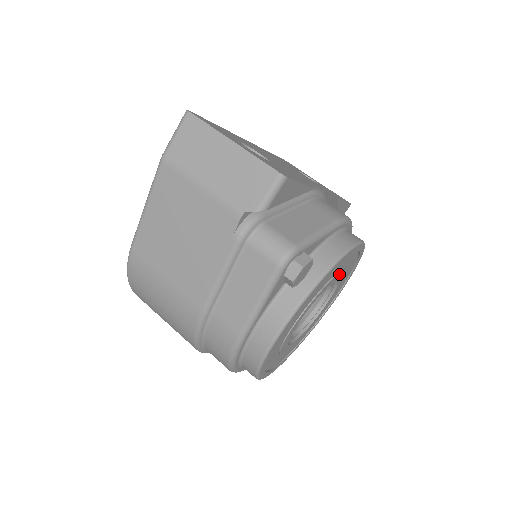
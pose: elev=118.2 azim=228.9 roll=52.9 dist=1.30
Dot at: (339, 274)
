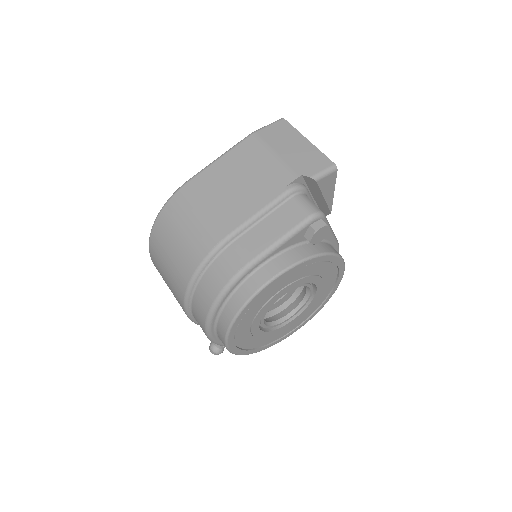
Dot at: (321, 284)
